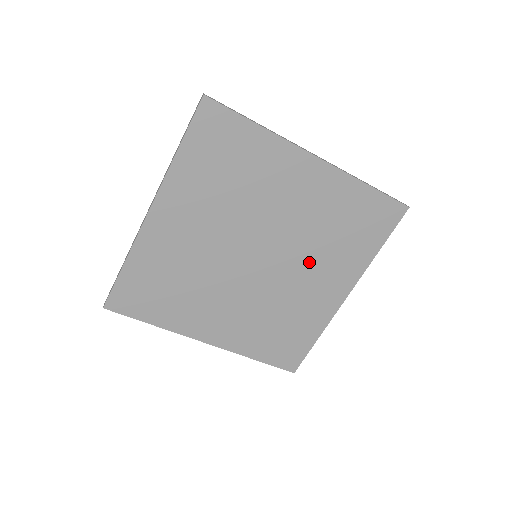
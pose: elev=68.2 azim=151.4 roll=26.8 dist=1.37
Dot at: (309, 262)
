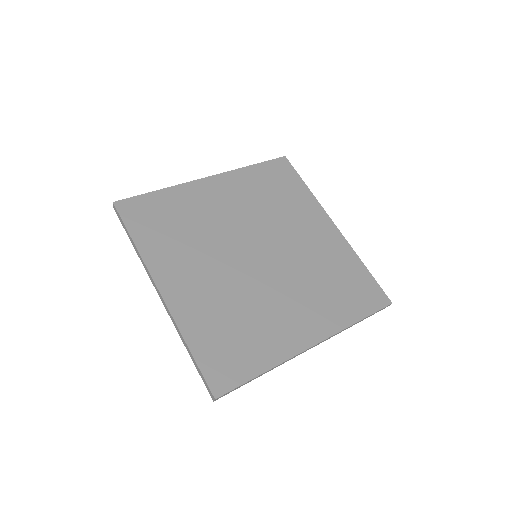
Dot at: (286, 228)
